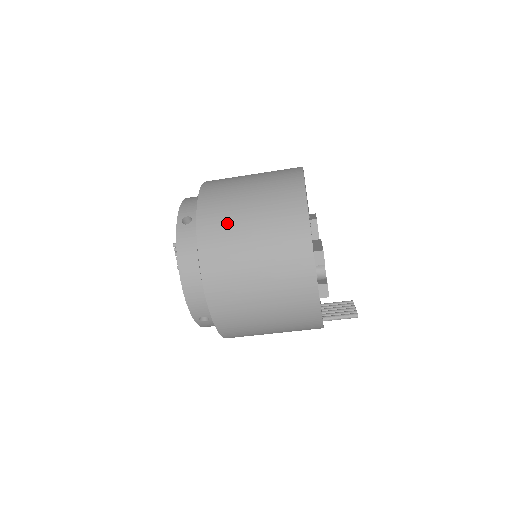
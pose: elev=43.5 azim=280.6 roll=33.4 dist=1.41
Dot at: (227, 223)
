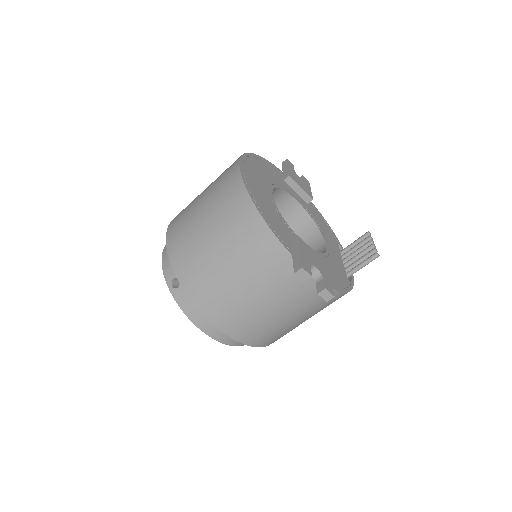
Dot at: (207, 276)
